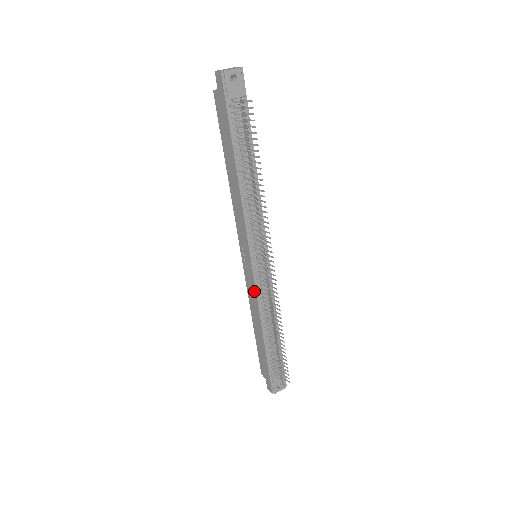
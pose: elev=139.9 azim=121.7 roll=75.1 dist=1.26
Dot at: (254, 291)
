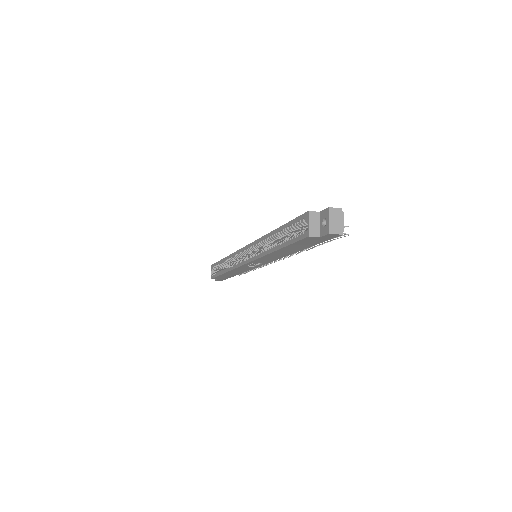
Dot at: (249, 269)
